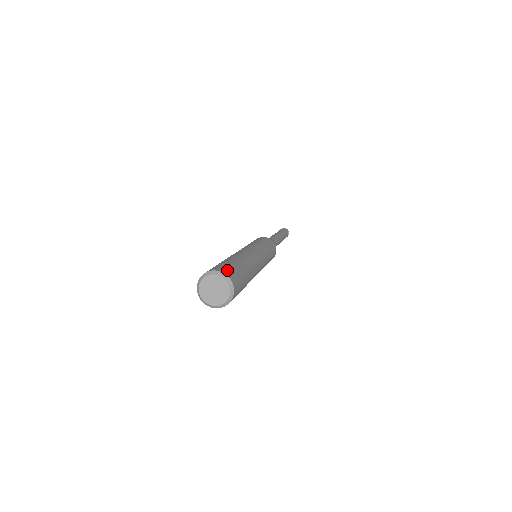
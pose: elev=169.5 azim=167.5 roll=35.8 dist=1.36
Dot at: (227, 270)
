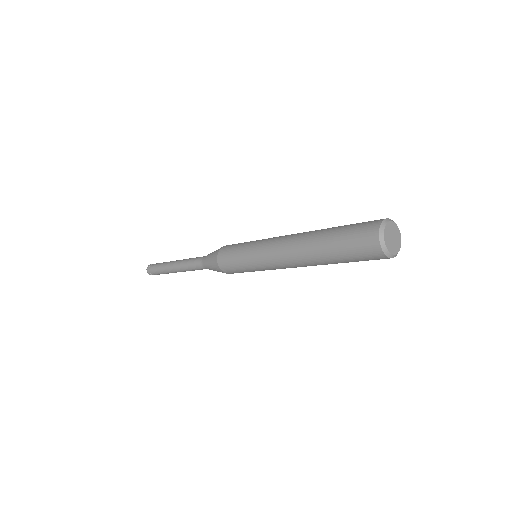
Dot at: occluded
